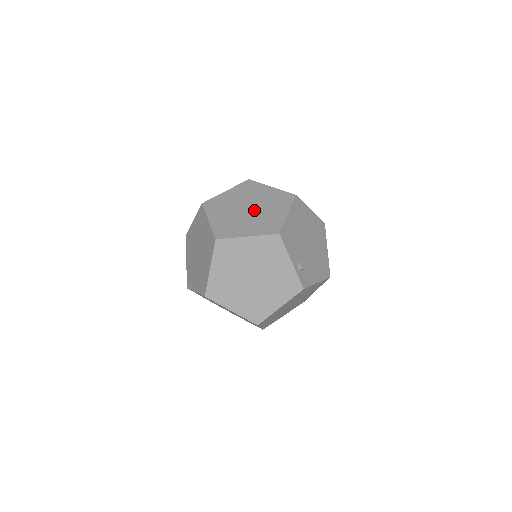
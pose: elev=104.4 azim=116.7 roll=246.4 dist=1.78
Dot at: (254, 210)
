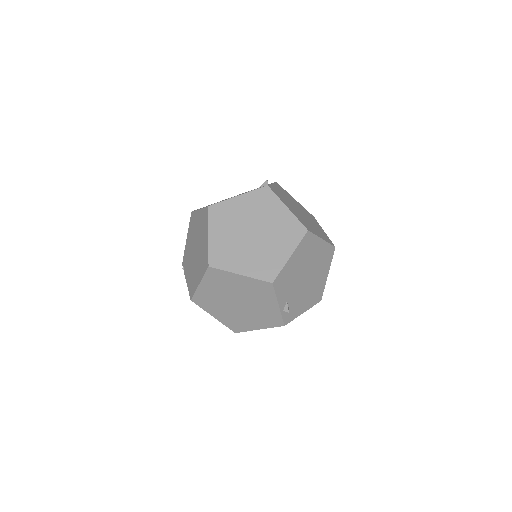
Dot at: (258, 238)
